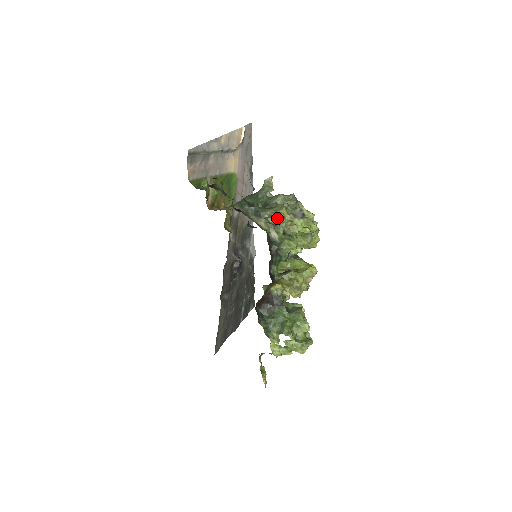
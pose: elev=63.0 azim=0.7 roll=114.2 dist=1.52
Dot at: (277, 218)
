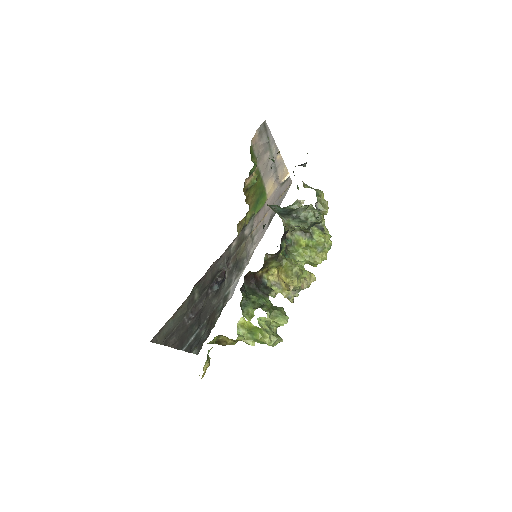
Dot at: (316, 190)
